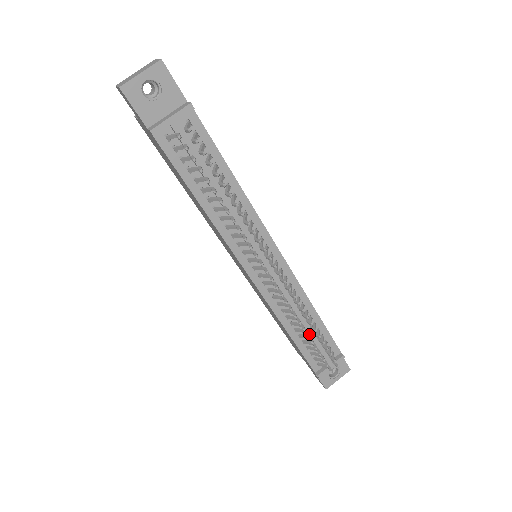
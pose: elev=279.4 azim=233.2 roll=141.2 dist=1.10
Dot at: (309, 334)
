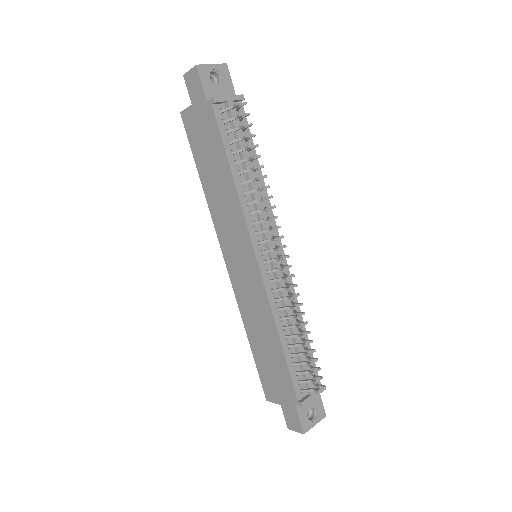
Dot at: (298, 345)
